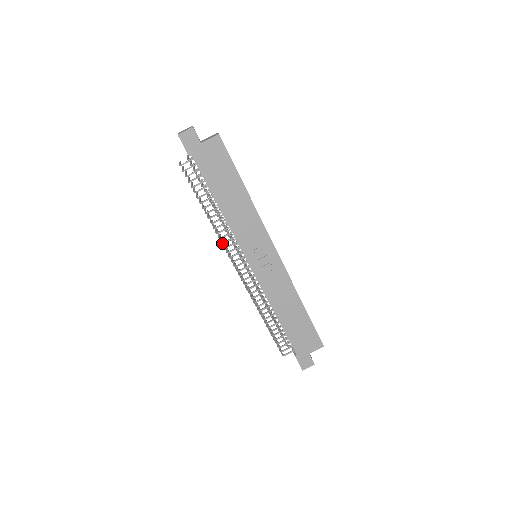
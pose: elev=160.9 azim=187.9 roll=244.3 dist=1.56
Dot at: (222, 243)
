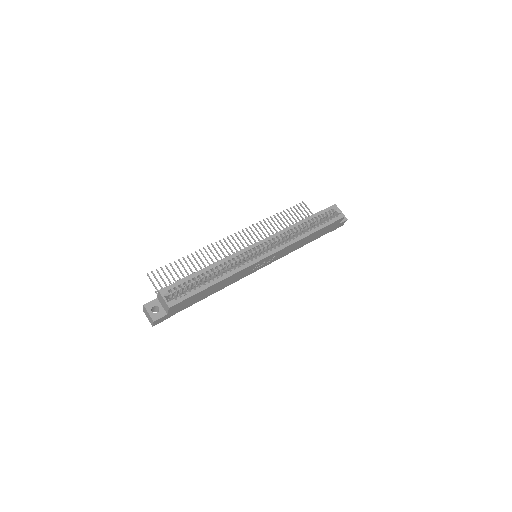
Dot at: occluded
